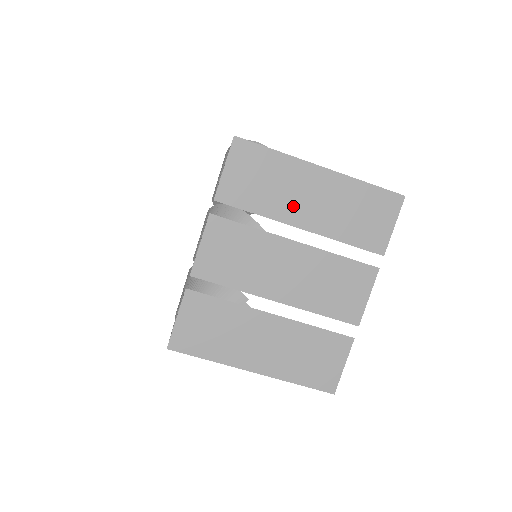
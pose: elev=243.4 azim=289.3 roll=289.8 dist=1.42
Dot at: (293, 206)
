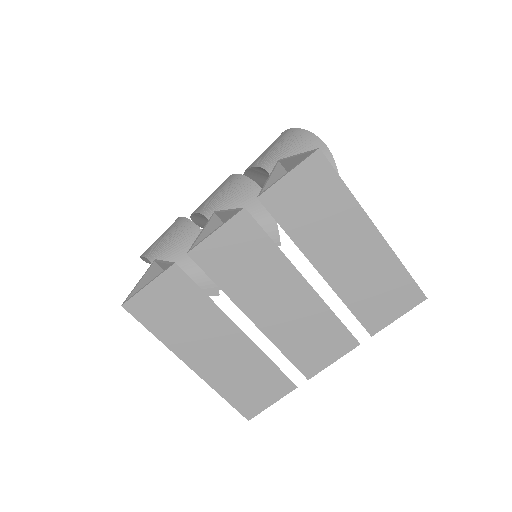
Dot at: (326, 248)
